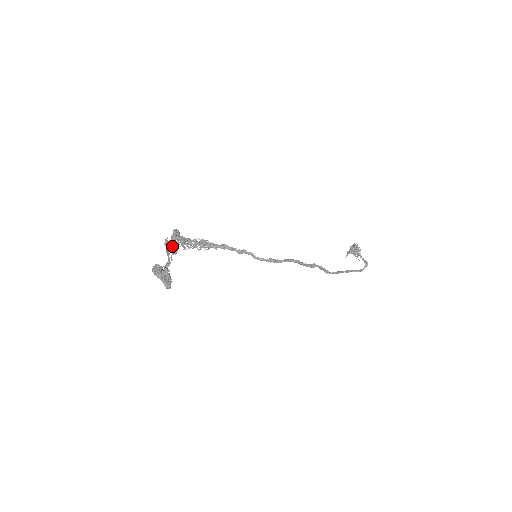
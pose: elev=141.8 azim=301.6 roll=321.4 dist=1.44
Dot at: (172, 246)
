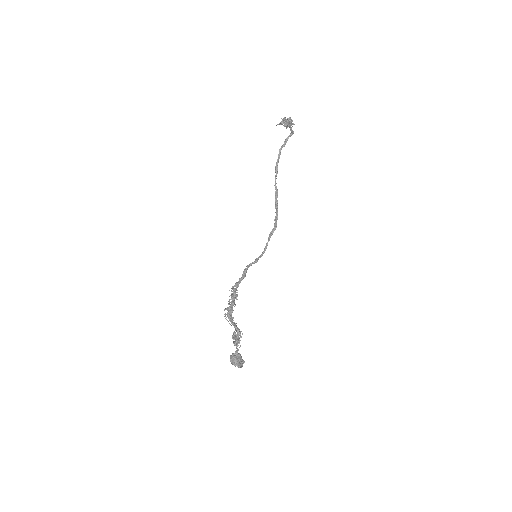
Dot at: occluded
